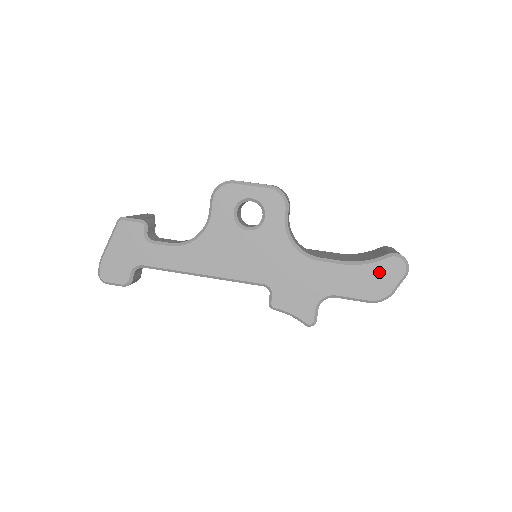
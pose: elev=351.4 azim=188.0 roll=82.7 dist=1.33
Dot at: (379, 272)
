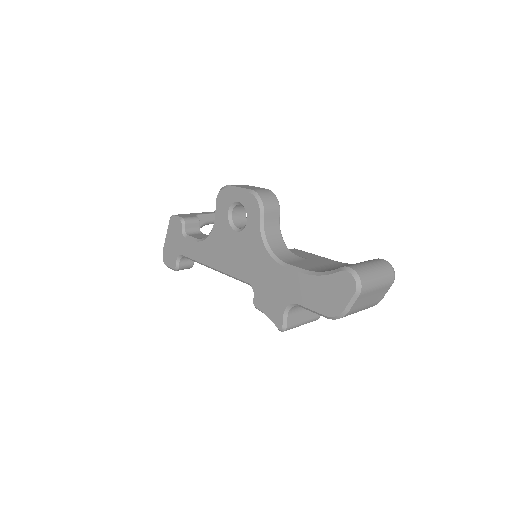
Dot at: (332, 286)
